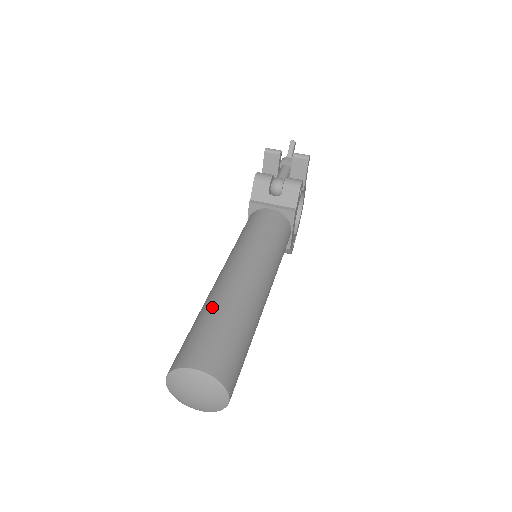
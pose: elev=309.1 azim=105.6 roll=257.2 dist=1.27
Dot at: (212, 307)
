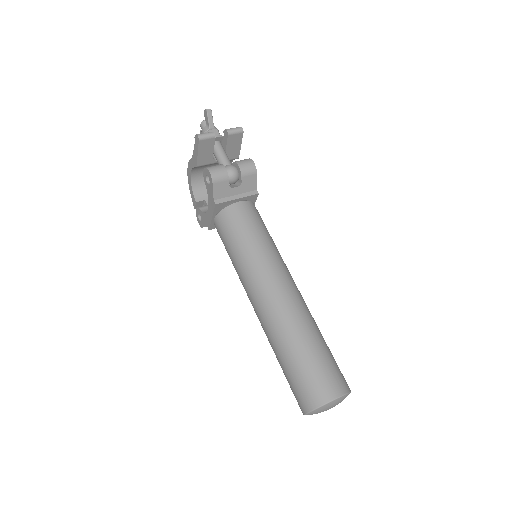
Dot at: (295, 339)
